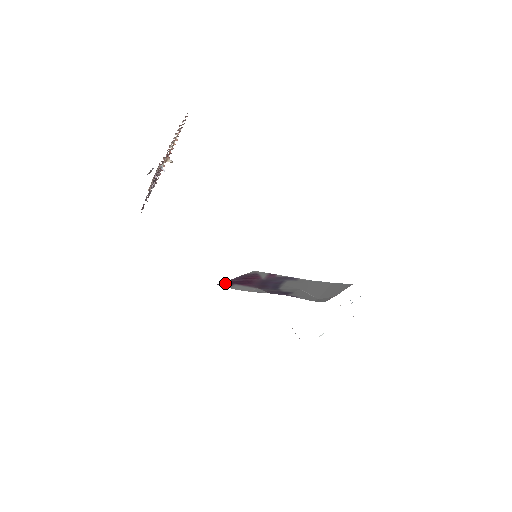
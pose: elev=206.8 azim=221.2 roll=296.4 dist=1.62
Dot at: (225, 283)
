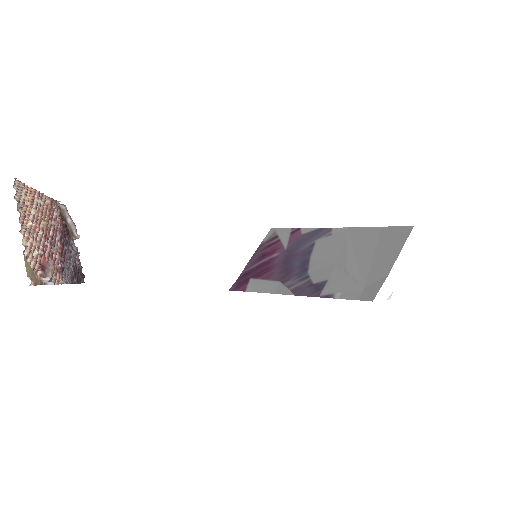
Dot at: (239, 281)
